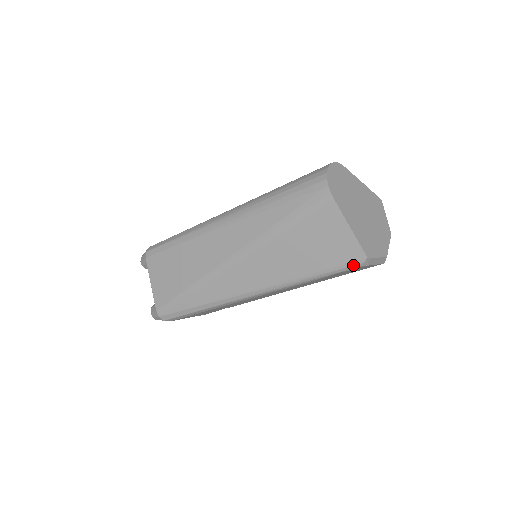
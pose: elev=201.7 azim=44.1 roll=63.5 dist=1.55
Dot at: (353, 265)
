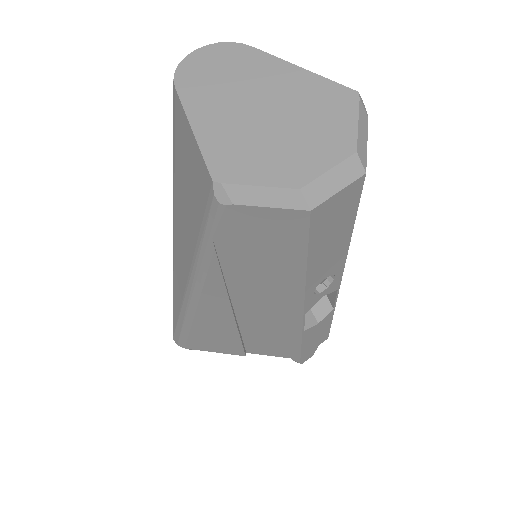
Dot at: (210, 205)
